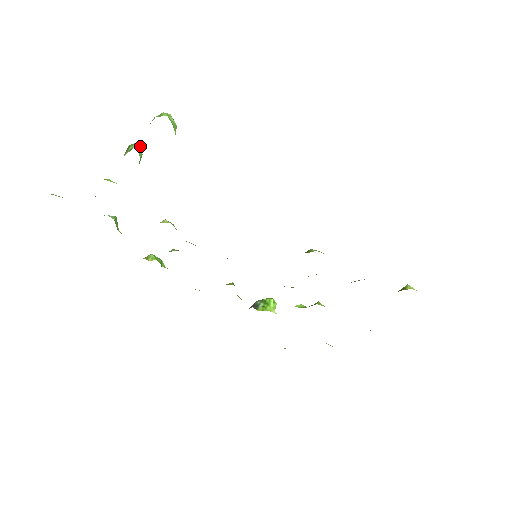
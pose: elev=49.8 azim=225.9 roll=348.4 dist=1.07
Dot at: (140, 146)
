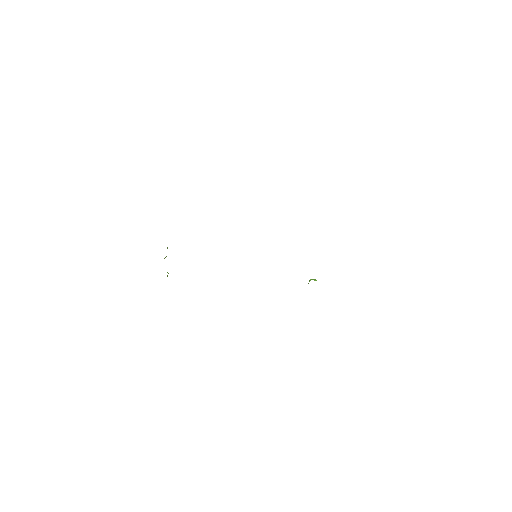
Dot at: occluded
